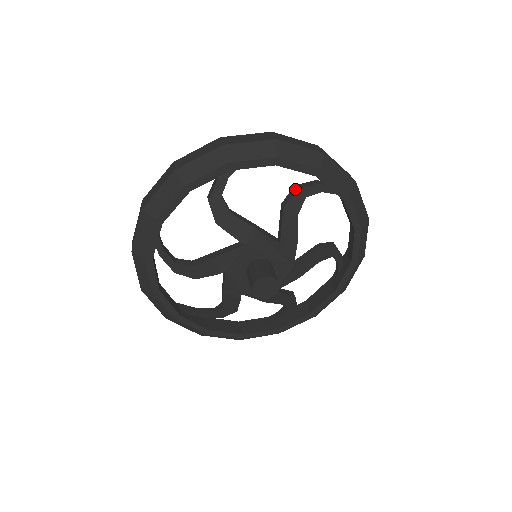
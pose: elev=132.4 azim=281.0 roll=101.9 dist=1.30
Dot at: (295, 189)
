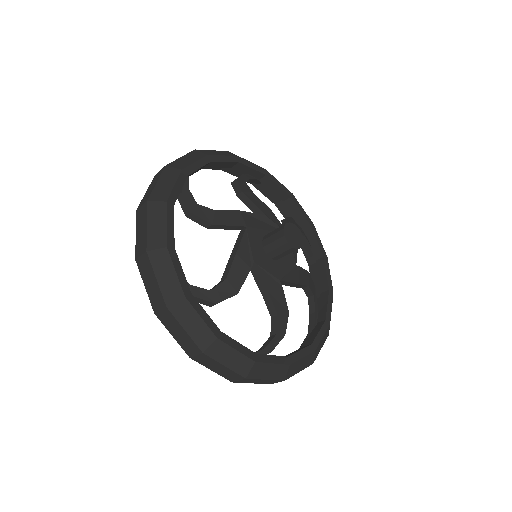
Dot at: (235, 180)
